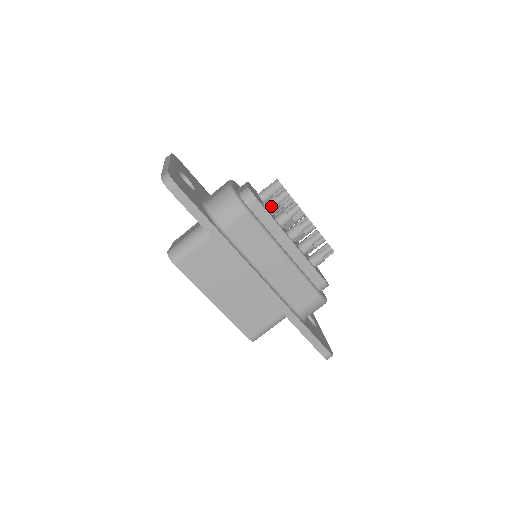
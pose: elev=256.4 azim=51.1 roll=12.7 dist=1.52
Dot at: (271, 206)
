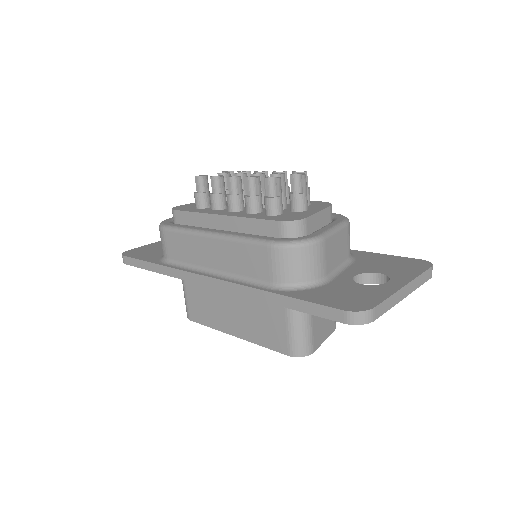
Dot at: (196, 202)
